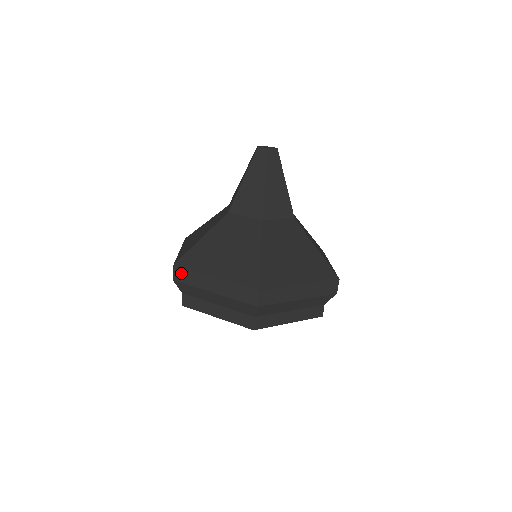
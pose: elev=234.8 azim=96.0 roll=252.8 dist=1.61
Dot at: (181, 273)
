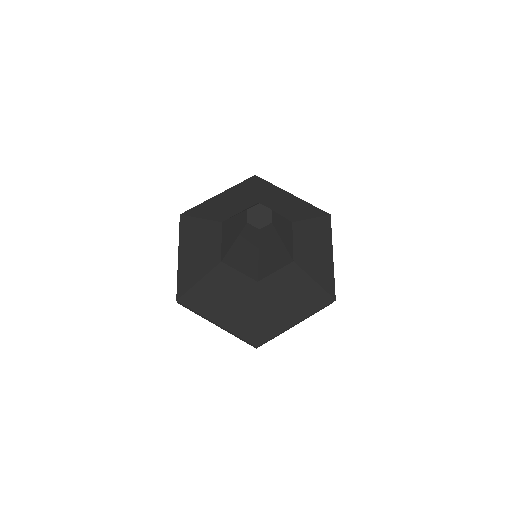
Dot at: occluded
